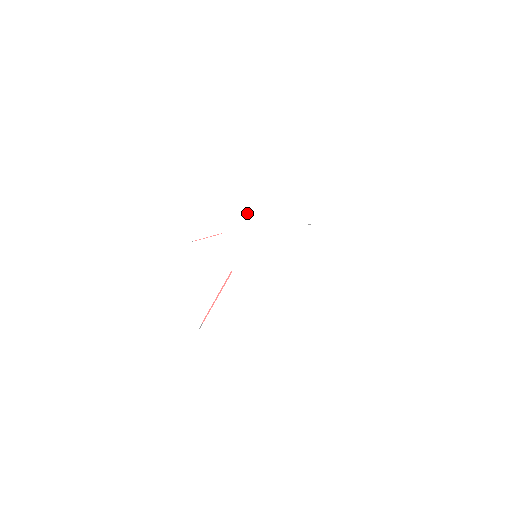
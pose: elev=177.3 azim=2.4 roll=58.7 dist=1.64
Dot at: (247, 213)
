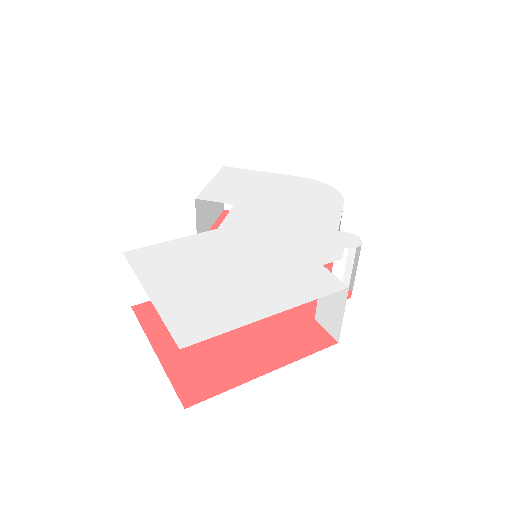
Dot at: (274, 203)
